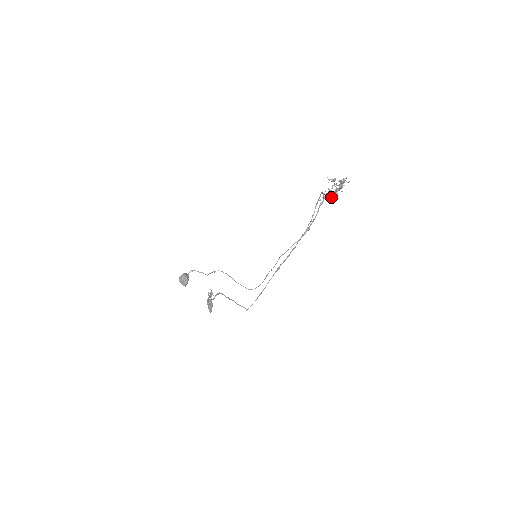
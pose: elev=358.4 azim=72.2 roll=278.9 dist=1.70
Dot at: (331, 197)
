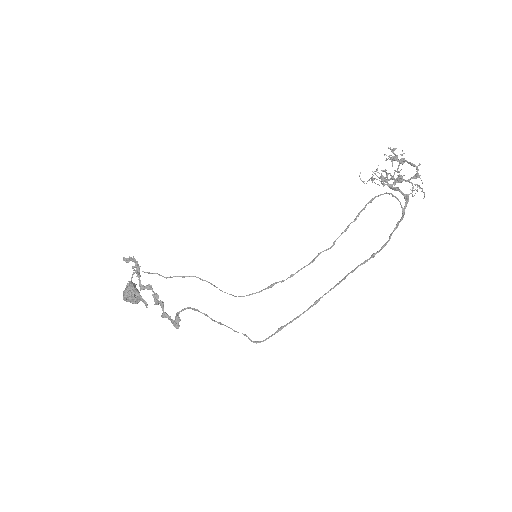
Dot at: occluded
